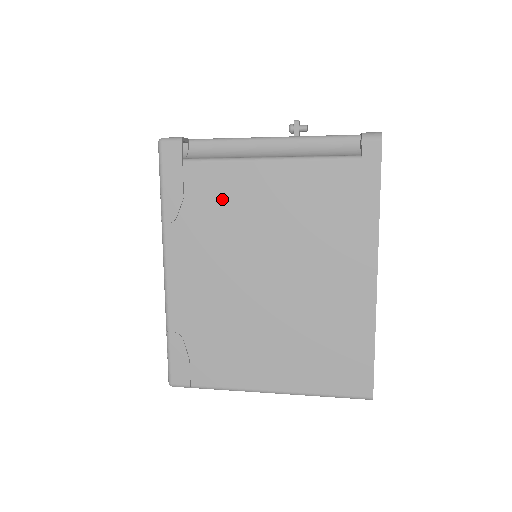
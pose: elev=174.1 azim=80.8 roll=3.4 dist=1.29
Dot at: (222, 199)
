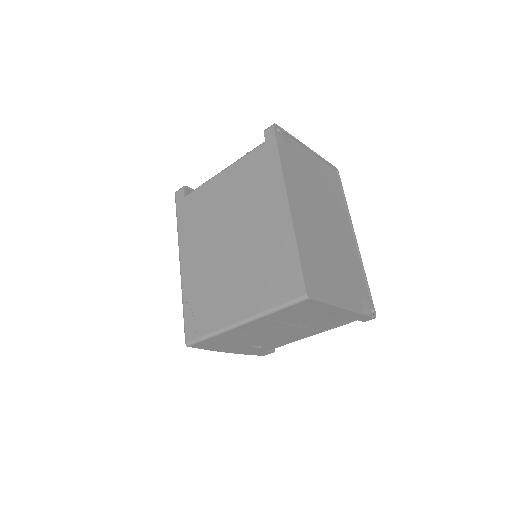
Dot at: (203, 205)
